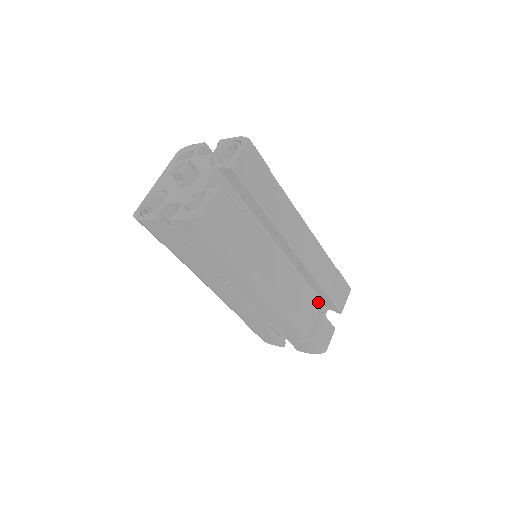
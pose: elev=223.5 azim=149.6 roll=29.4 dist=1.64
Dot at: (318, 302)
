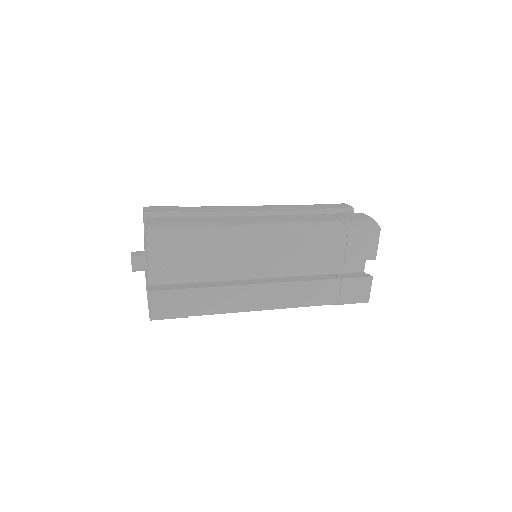
Dot at: occluded
